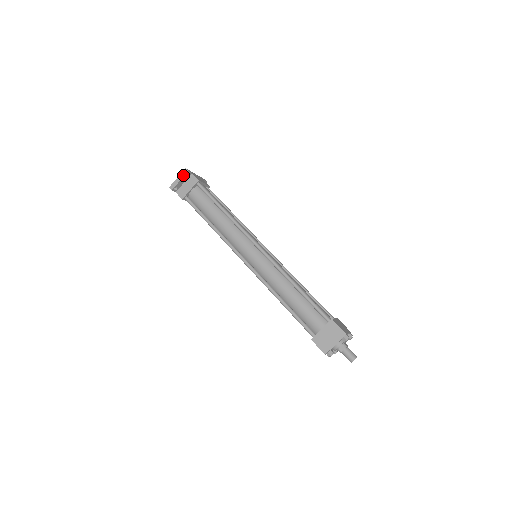
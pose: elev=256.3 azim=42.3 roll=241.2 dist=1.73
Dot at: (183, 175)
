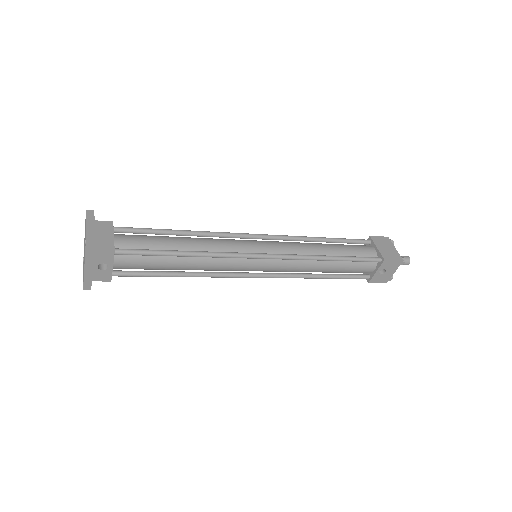
Dot at: (92, 217)
